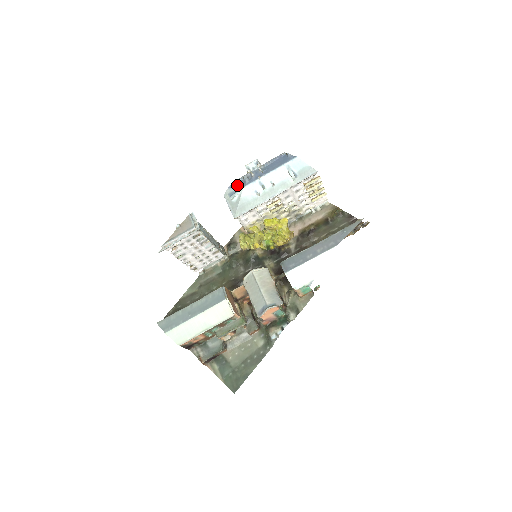
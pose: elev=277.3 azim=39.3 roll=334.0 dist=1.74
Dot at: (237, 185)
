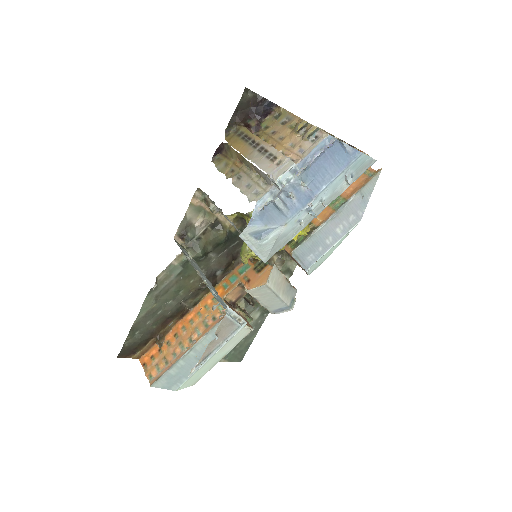
Dot at: (266, 219)
